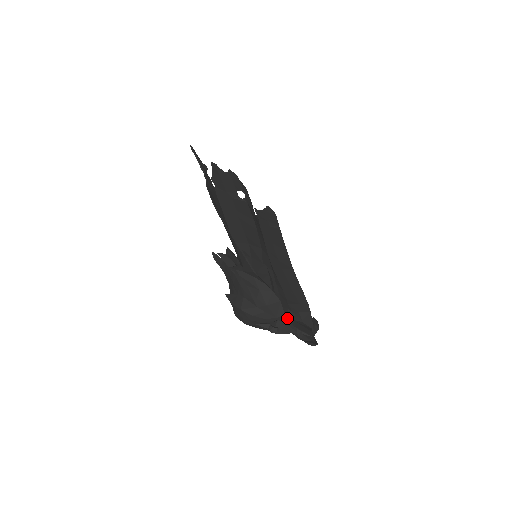
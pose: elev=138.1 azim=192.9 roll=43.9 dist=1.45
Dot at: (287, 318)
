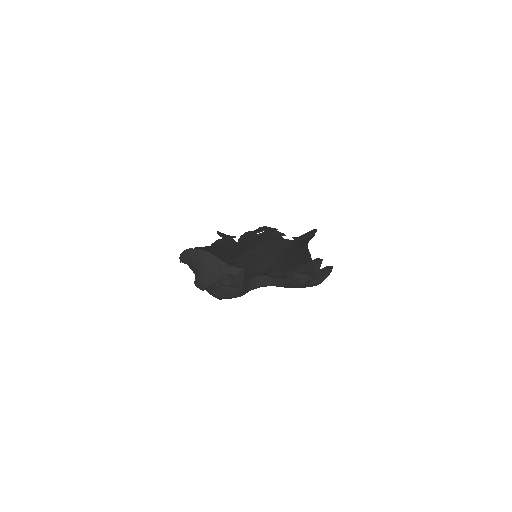
Dot at: (279, 277)
